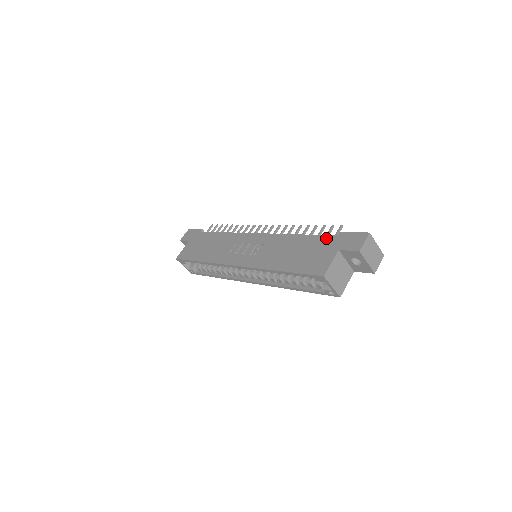
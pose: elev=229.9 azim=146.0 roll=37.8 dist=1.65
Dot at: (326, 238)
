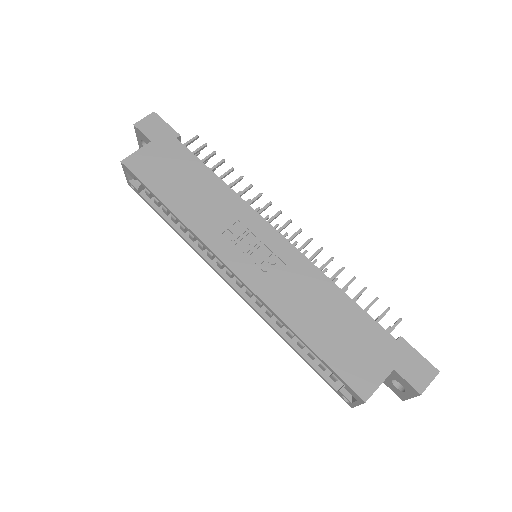
Dot at: (381, 332)
